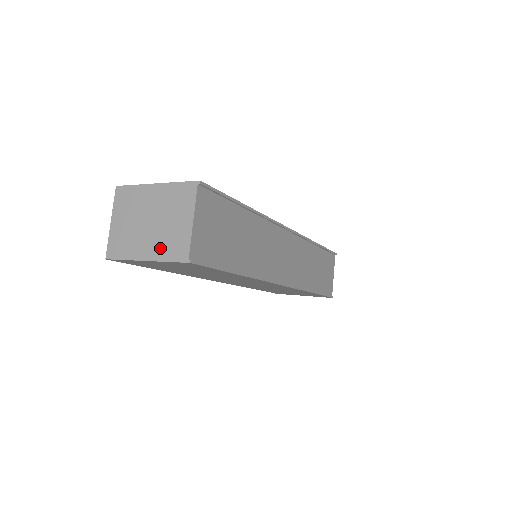
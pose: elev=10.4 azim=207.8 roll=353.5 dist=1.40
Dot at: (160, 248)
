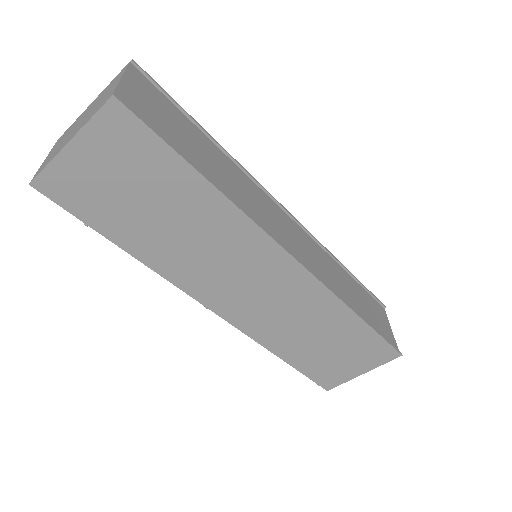
Dot at: (85, 121)
